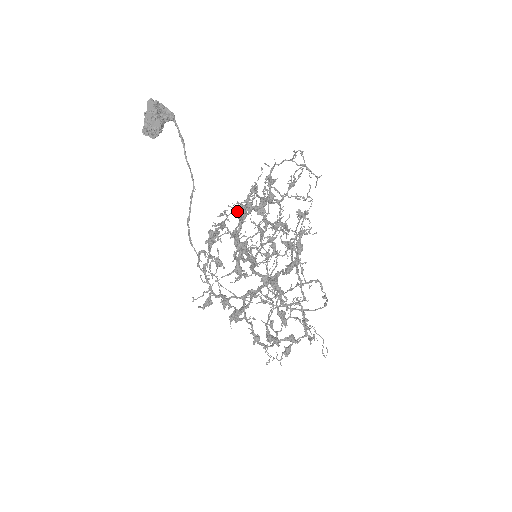
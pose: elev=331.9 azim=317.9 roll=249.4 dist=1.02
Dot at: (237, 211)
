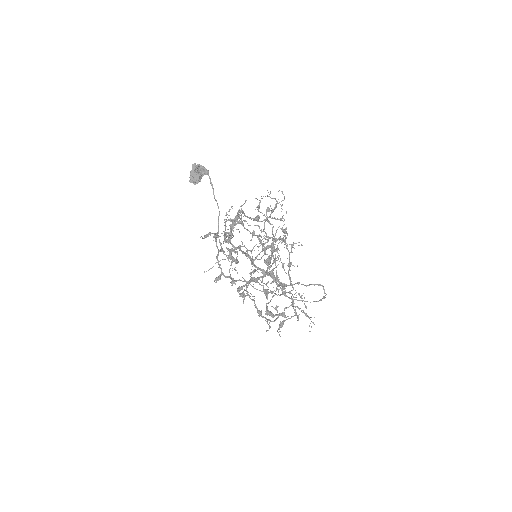
Dot at: occluded
